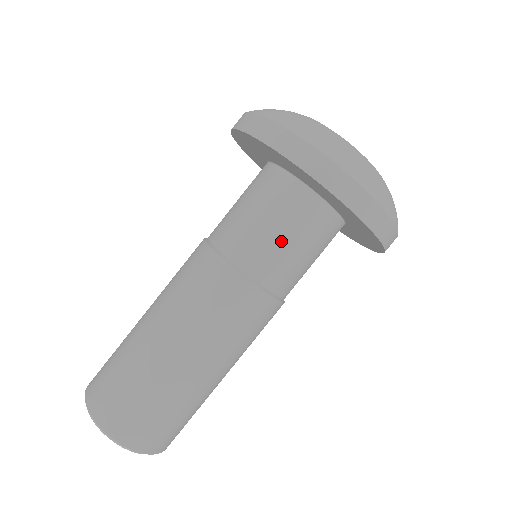
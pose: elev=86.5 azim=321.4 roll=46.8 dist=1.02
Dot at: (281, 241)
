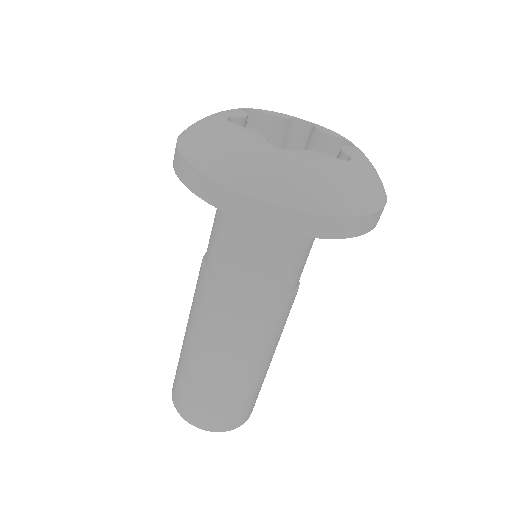
Dot at: (273, 261)
